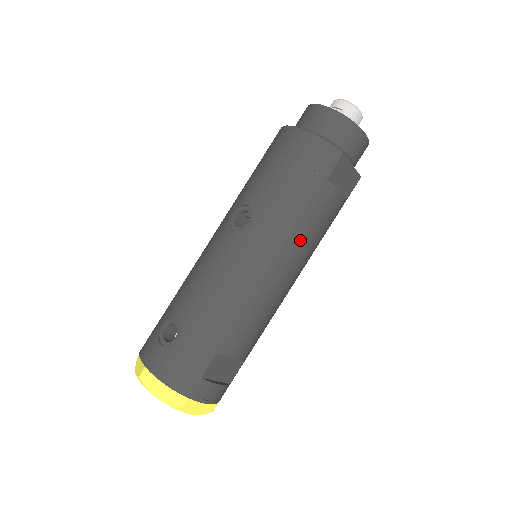
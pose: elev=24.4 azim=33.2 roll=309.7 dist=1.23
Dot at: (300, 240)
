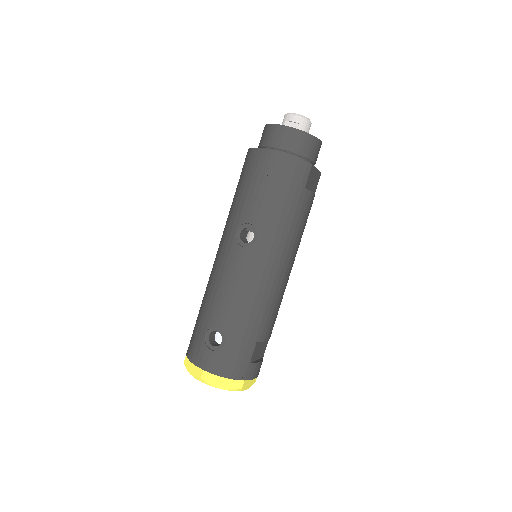
Dot at: (295, 239)
